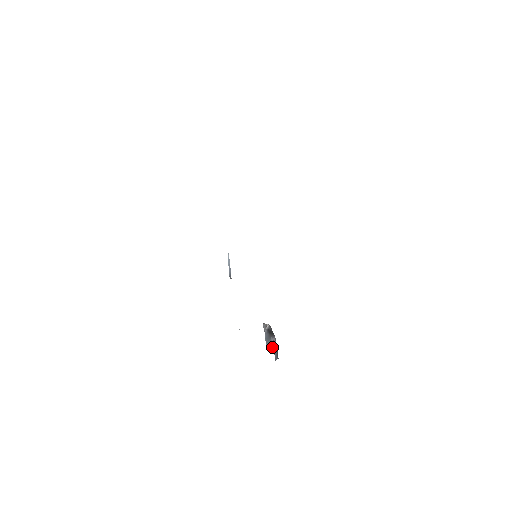
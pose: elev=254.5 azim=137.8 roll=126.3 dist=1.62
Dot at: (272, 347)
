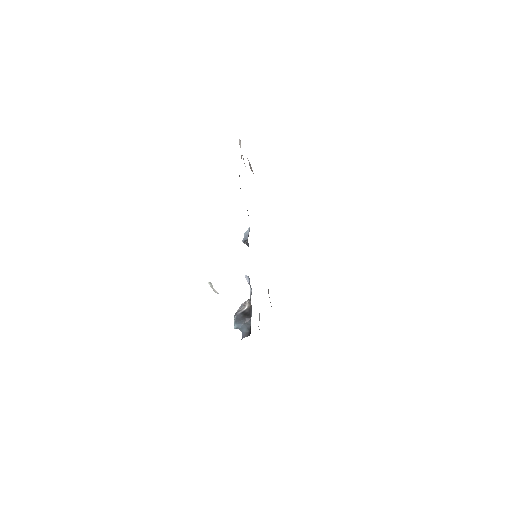
Dot at: (242, 327)
